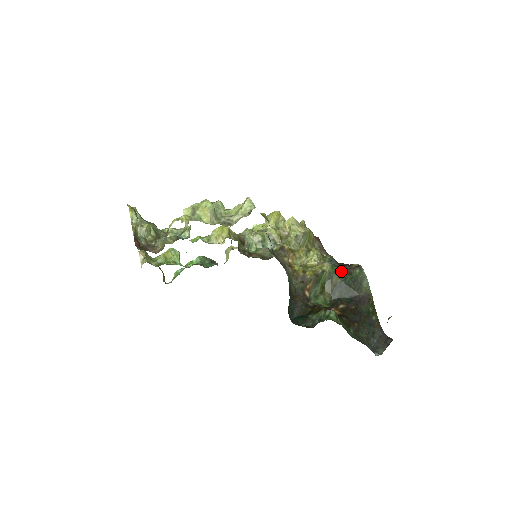
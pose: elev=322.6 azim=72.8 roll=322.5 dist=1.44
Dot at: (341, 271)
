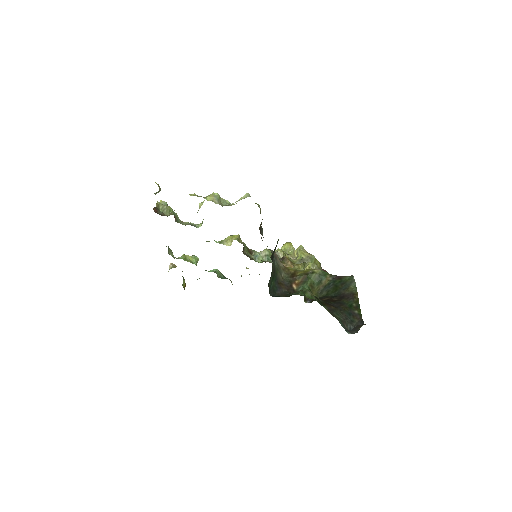
Dot at: (332, 277)
